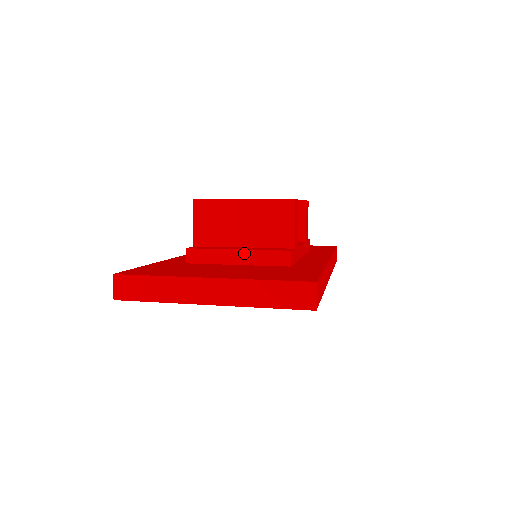
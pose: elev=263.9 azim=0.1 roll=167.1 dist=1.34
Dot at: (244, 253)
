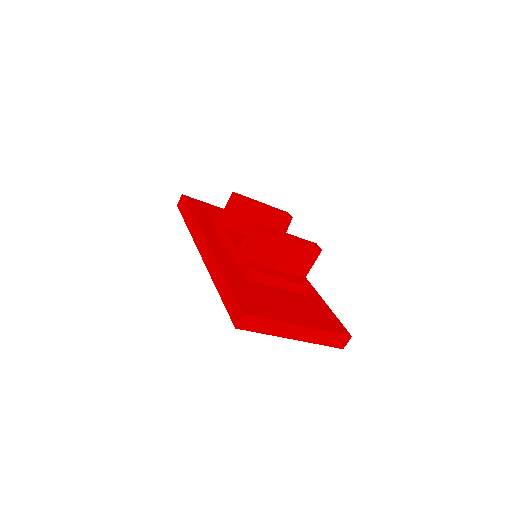
Dot at: (285, 281)
